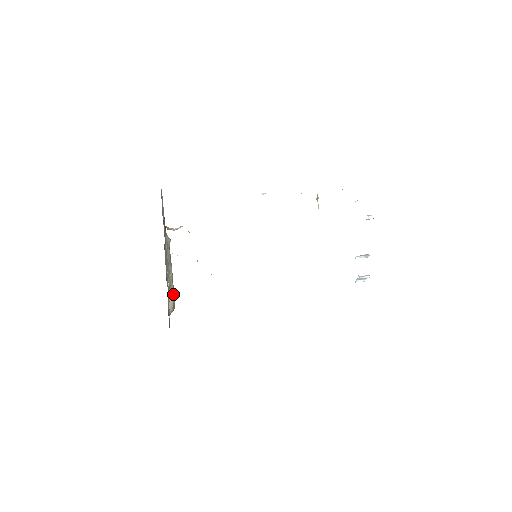
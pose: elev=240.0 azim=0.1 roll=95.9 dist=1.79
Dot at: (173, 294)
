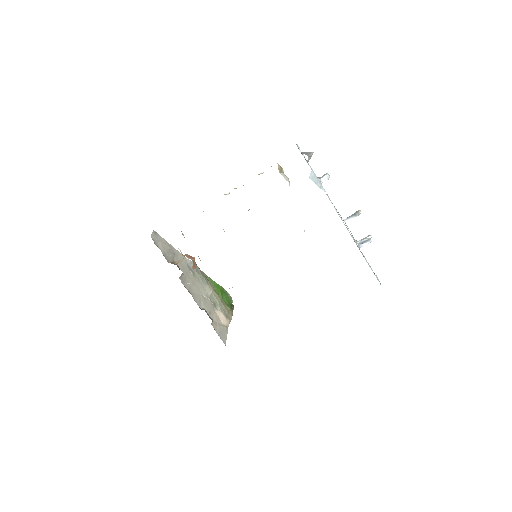
Dot at: (221, 308)
